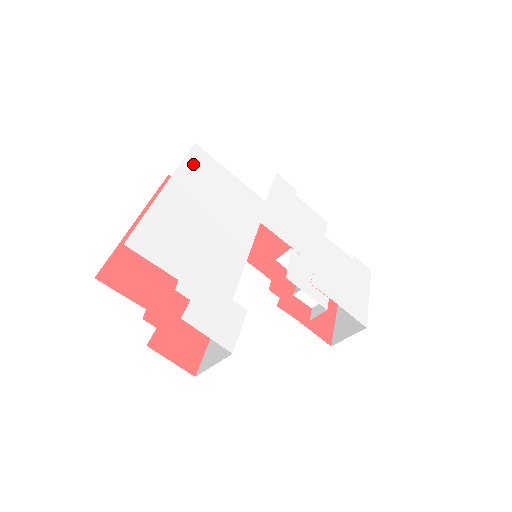
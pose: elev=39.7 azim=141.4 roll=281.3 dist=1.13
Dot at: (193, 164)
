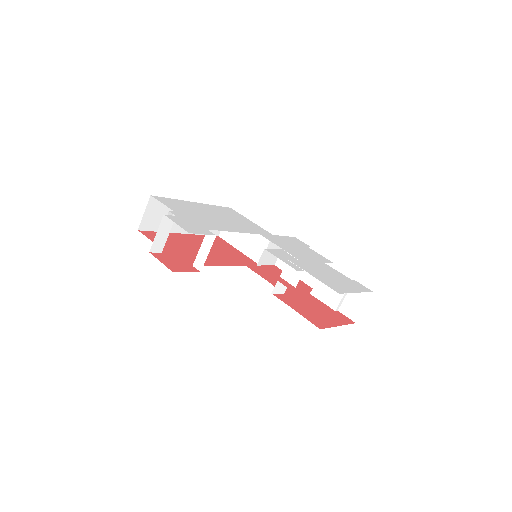
Dot at: (222, 209)
